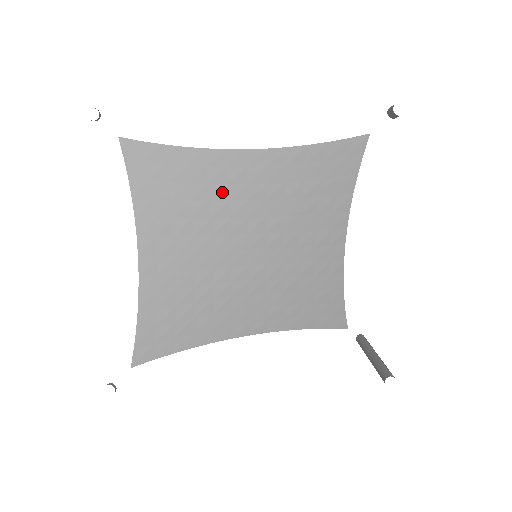
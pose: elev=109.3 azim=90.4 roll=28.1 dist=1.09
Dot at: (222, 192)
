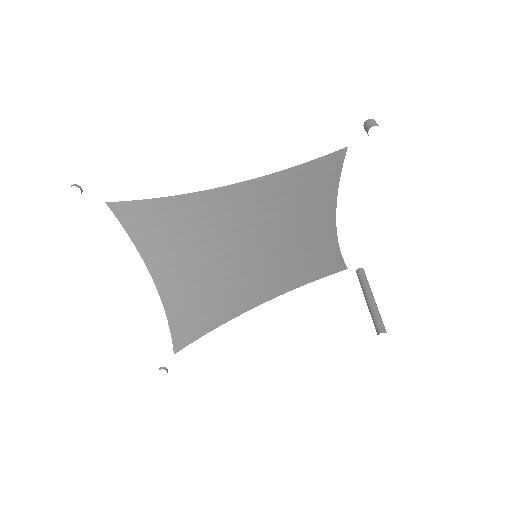
Dot at: (214, 221)
